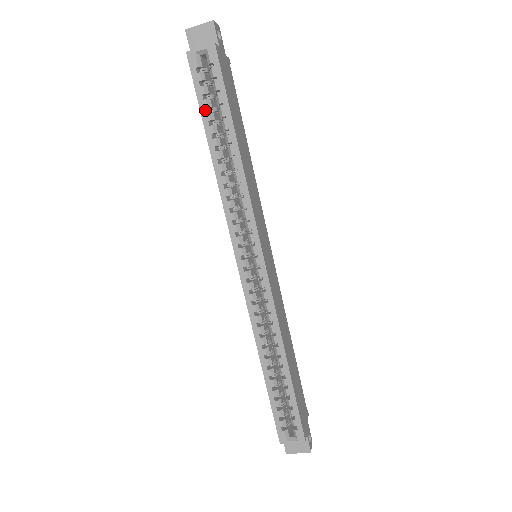
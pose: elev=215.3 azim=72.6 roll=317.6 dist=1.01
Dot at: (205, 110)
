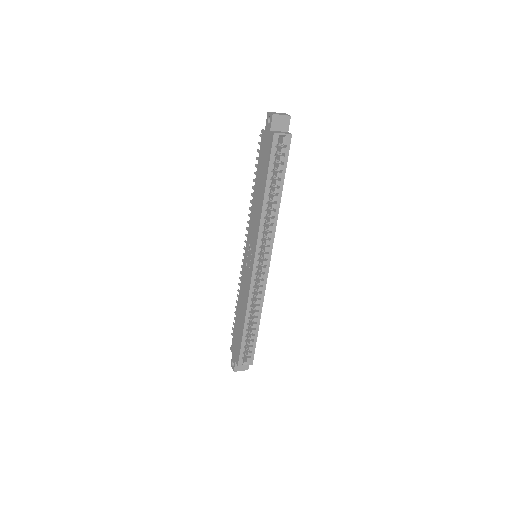
Dot at: (271, 170)
